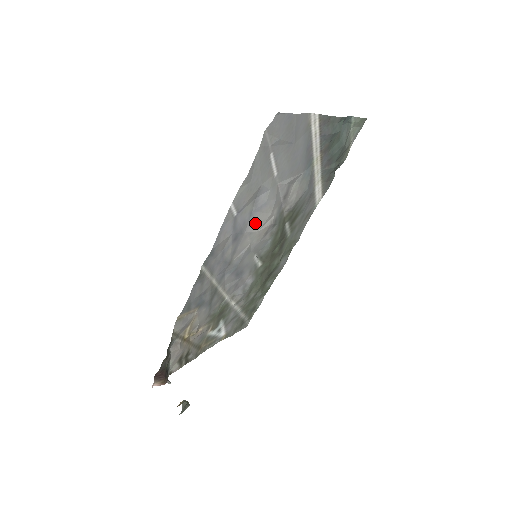
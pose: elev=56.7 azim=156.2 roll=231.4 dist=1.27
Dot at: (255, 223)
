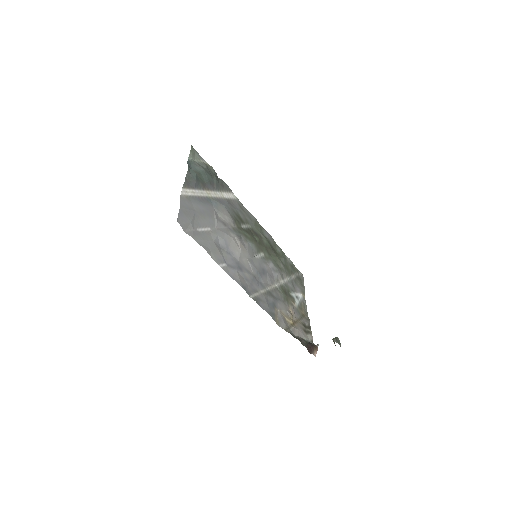
Dot at: (235, 252)
